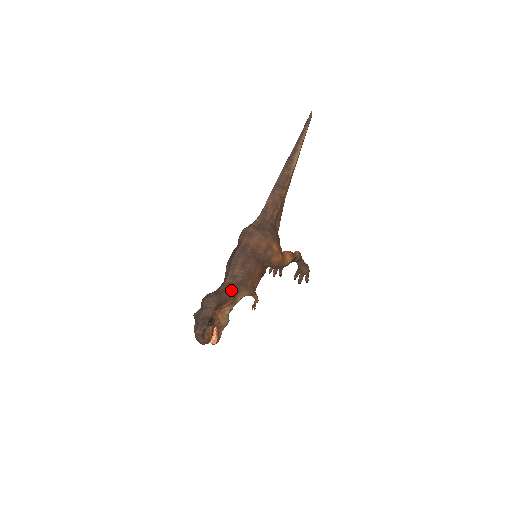
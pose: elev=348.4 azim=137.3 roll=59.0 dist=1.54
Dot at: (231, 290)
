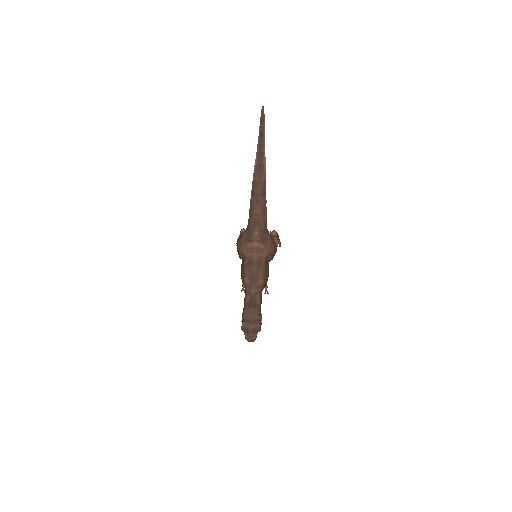
Dot at: (260, 297)
